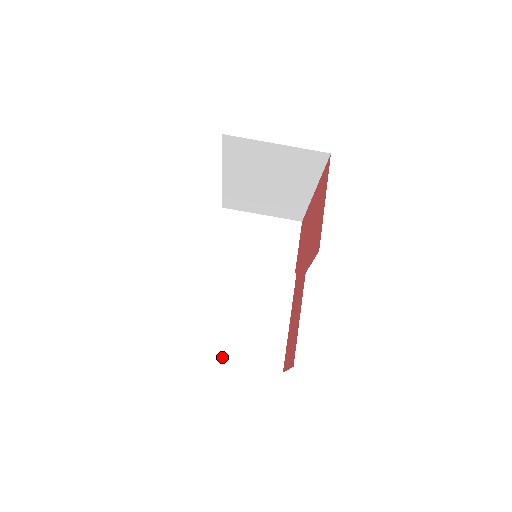
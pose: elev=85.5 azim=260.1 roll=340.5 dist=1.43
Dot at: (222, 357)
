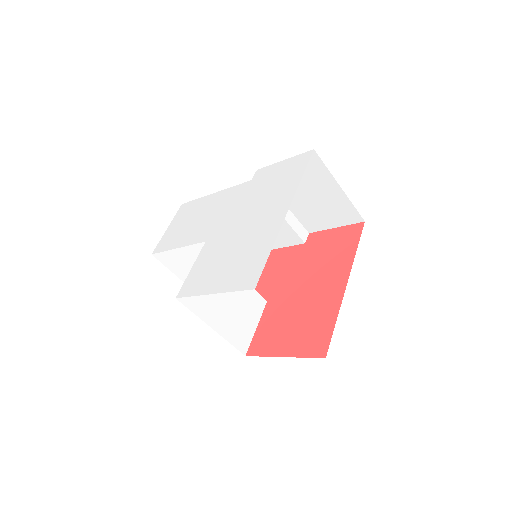
Dot at: occluded
